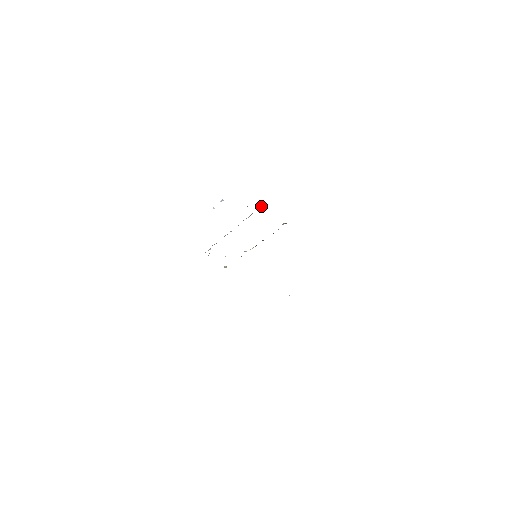
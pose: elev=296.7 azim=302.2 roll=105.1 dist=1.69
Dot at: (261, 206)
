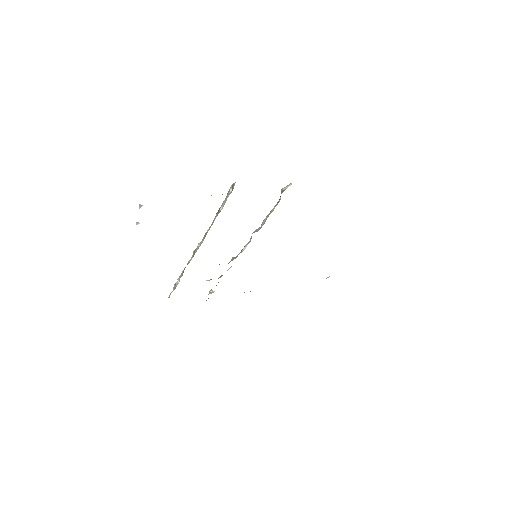
Dot at: occluded
